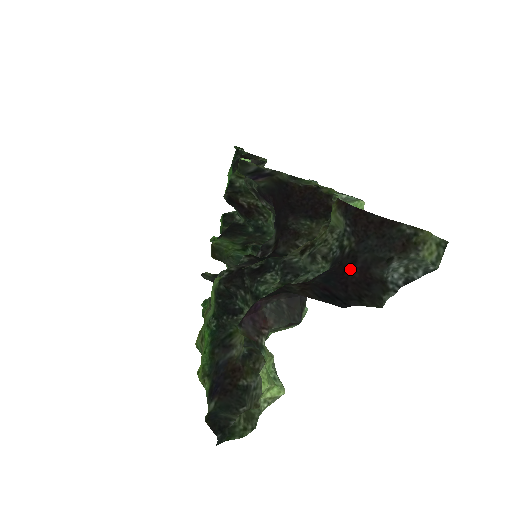
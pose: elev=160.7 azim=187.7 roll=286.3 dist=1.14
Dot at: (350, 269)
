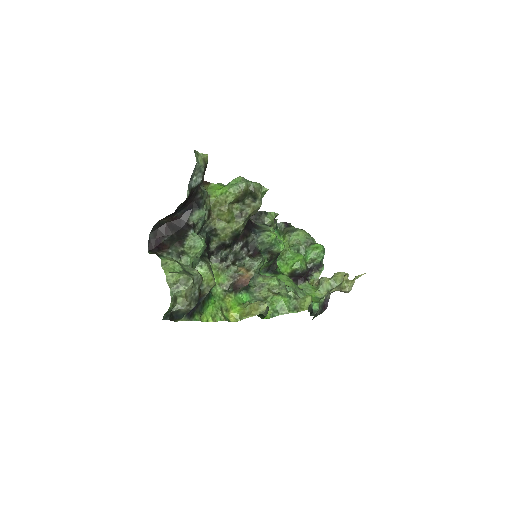
Dot at: (189, 199)
